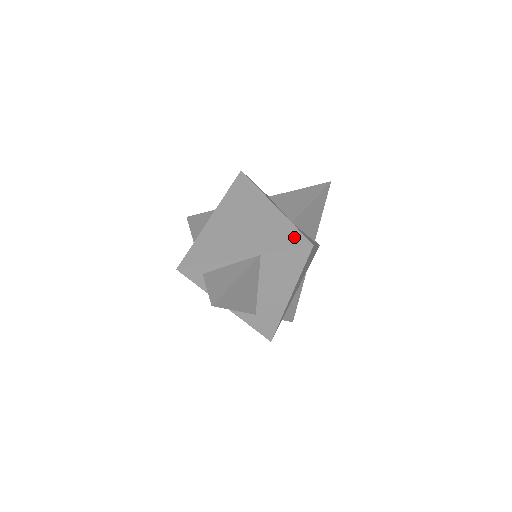
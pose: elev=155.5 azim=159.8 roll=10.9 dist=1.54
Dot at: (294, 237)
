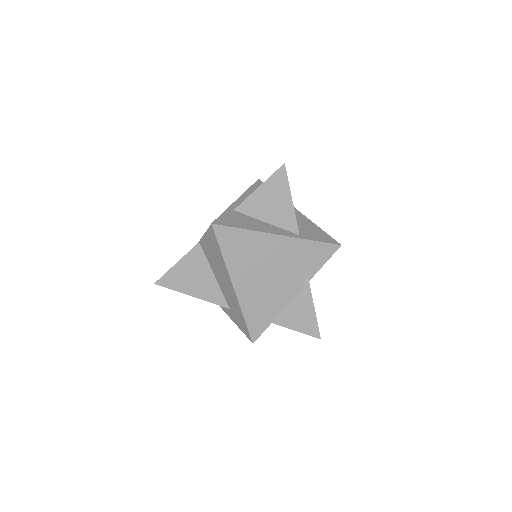
Dot at: occluded
